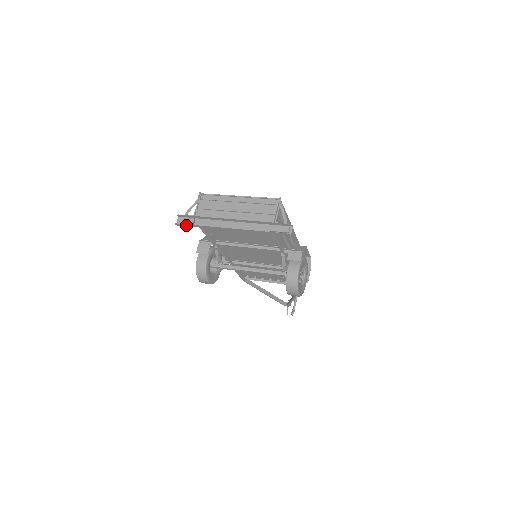
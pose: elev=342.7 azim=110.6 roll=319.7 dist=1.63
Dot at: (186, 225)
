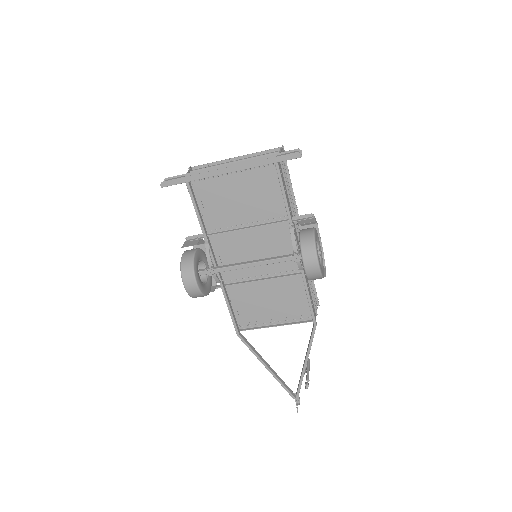
Dot at: (174, 182)
